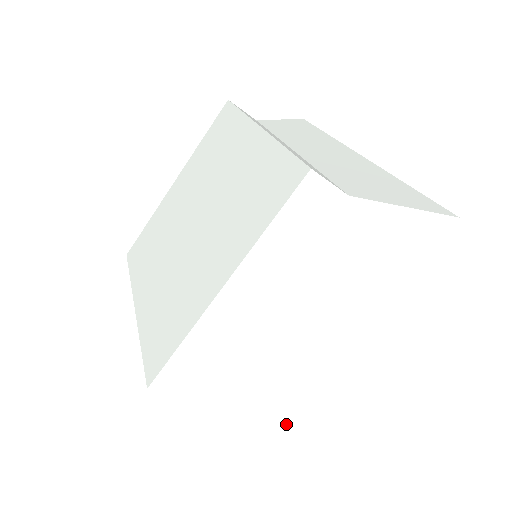
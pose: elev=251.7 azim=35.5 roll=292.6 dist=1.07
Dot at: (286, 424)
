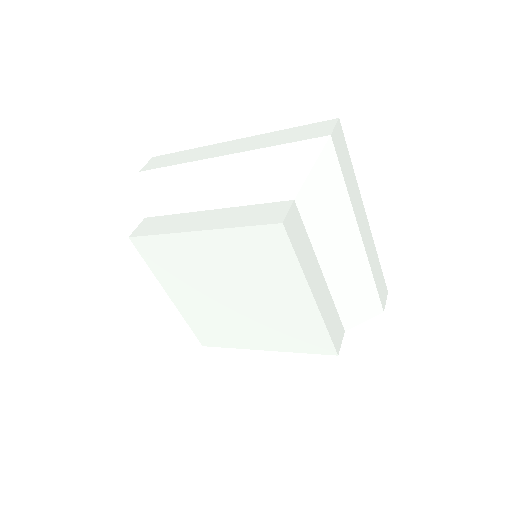
Dot at: (375, 276)
